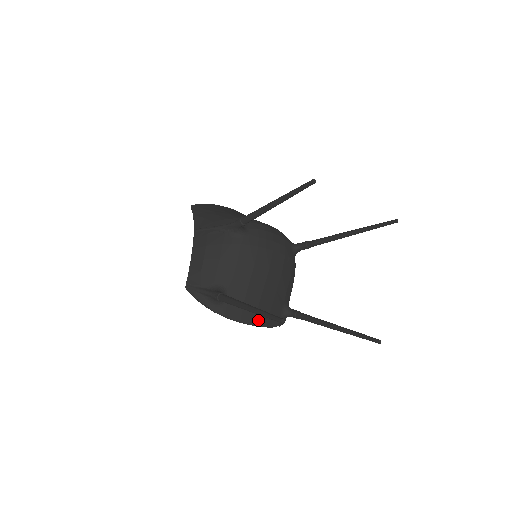
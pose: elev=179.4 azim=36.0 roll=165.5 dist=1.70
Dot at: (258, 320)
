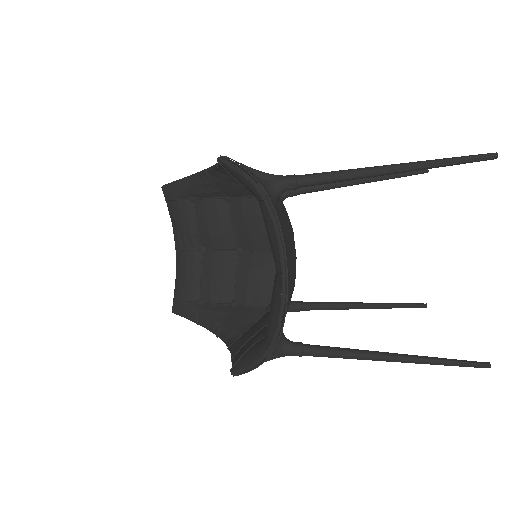
Dot at: occluded
